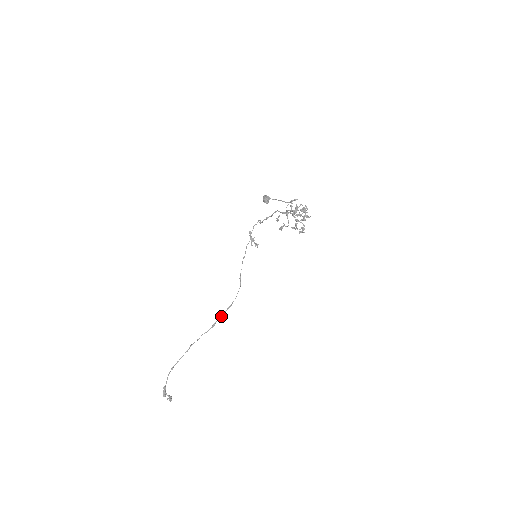
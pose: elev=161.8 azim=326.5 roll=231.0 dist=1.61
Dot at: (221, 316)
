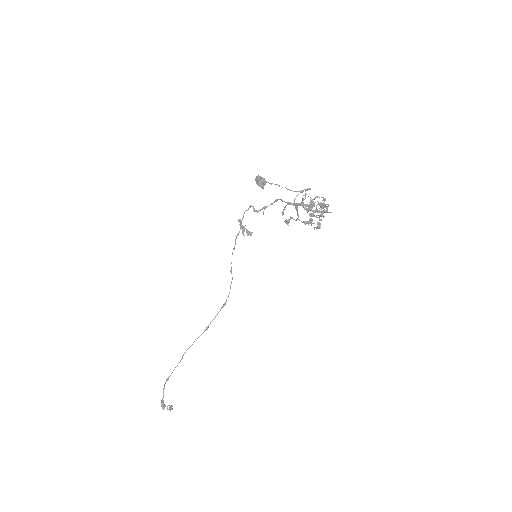
Dot at: (215, 317)
